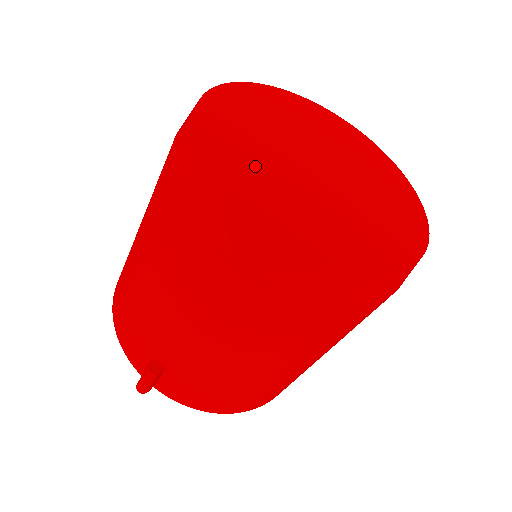
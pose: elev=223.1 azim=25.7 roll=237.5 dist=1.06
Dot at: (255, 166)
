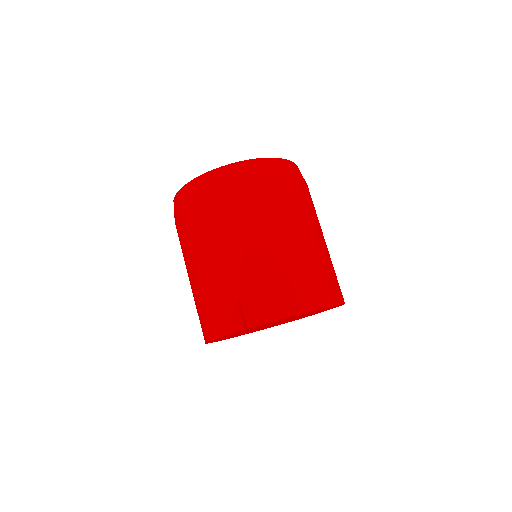
Dot at: occluded
